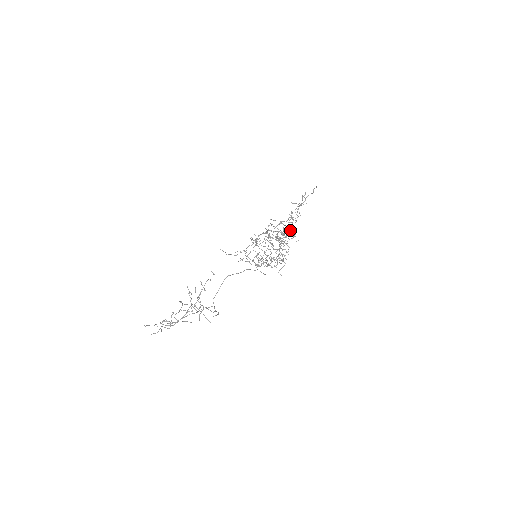
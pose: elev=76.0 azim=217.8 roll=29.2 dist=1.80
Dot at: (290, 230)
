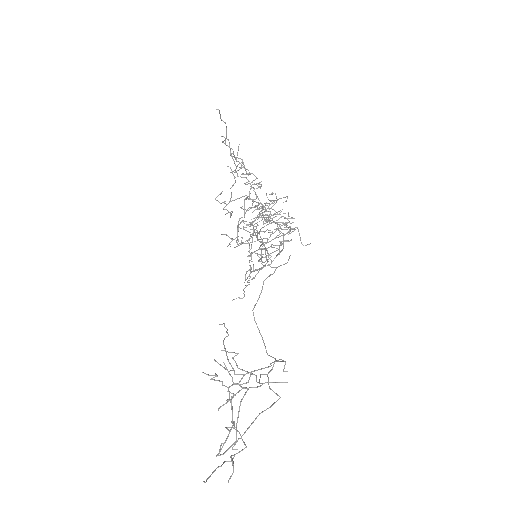
Dot at: (271, 201)
